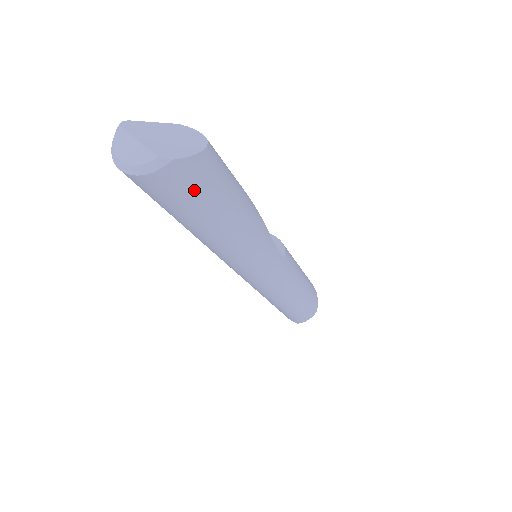
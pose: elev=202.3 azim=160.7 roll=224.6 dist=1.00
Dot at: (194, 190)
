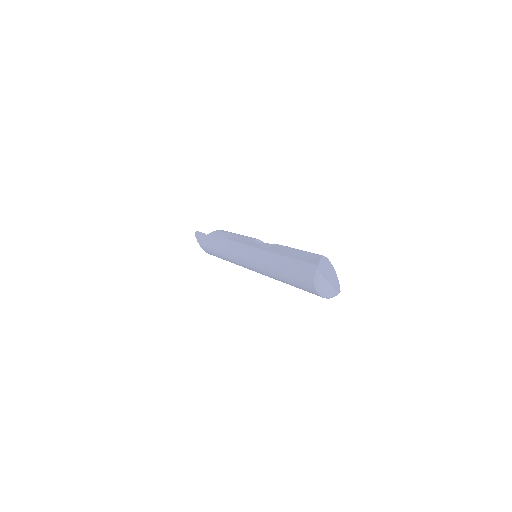
Dot at: occluded
